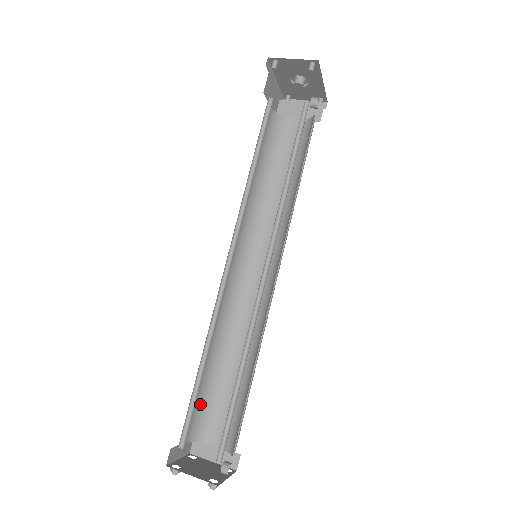
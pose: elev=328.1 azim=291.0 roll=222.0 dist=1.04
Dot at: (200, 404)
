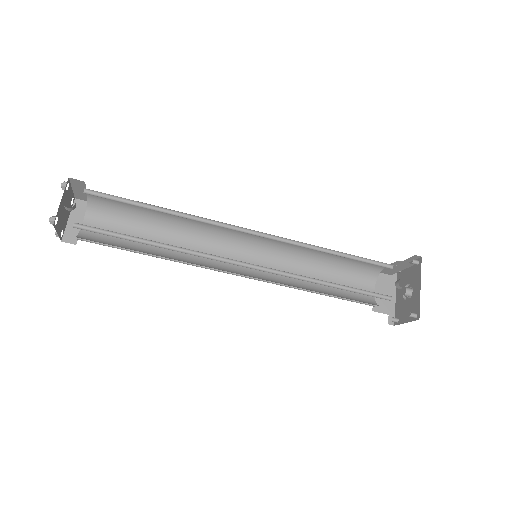
Dot at: (115, 238)
